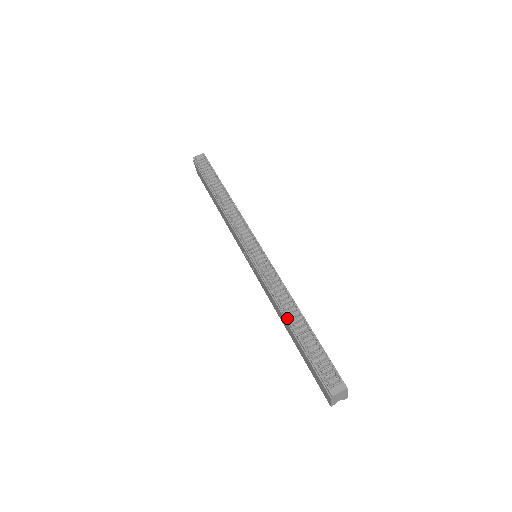
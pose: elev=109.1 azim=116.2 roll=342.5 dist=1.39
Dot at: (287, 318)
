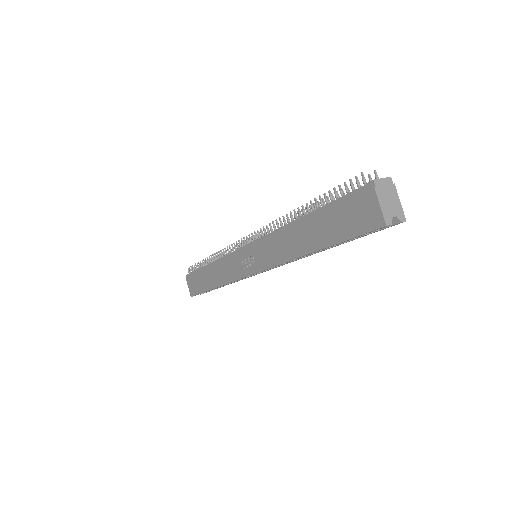
Dot at: (298, 219)
